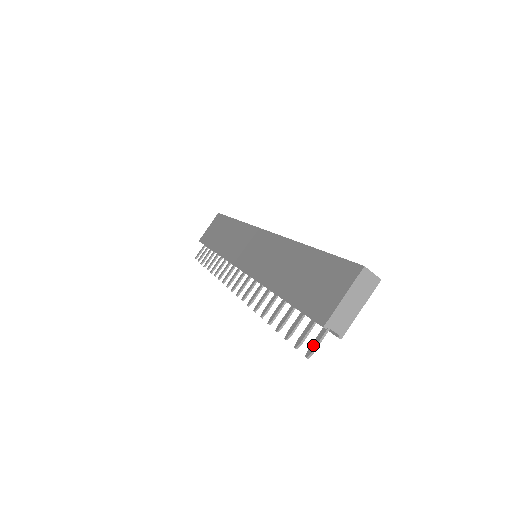
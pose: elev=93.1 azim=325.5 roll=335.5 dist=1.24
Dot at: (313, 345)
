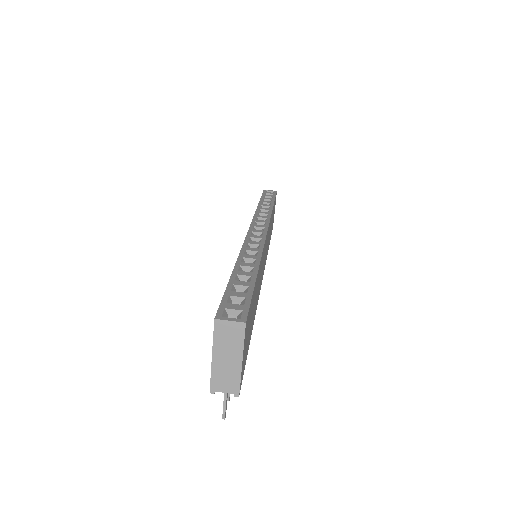
Dot at: (223, 404)
